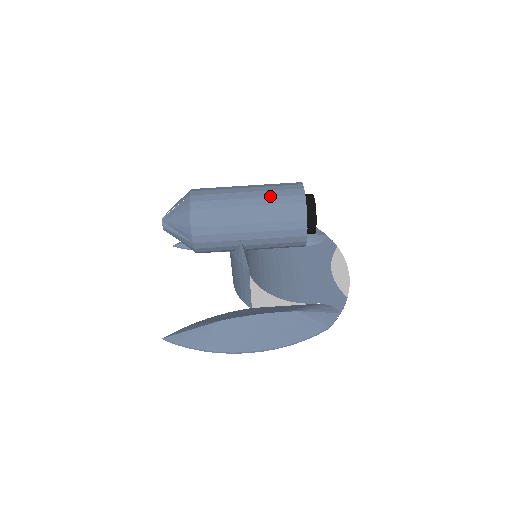
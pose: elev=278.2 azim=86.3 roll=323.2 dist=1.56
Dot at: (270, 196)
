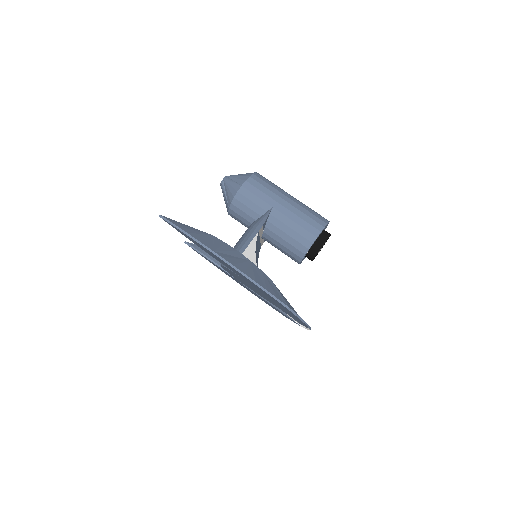
Dot at: (307, 206)
